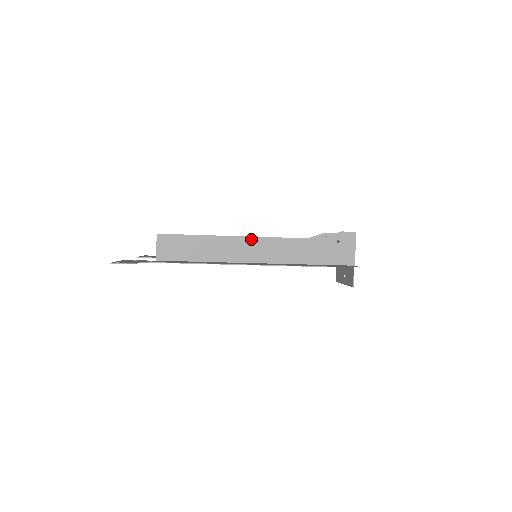
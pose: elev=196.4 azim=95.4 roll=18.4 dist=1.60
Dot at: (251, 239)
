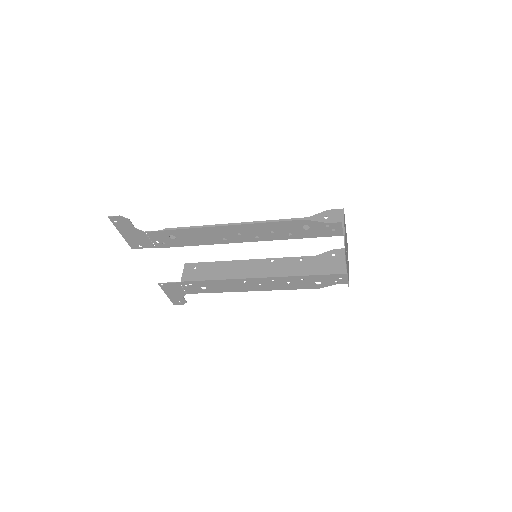
Dot at: occluded
